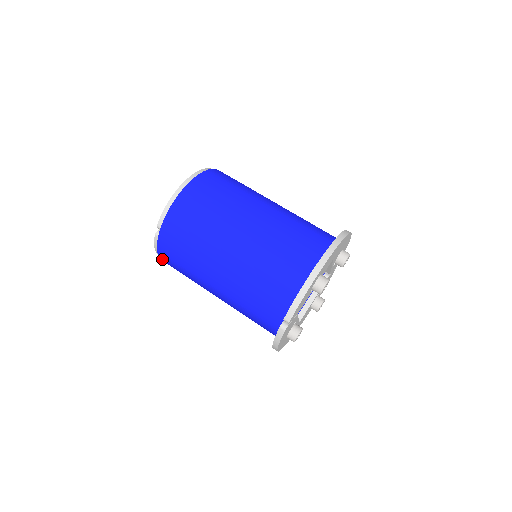
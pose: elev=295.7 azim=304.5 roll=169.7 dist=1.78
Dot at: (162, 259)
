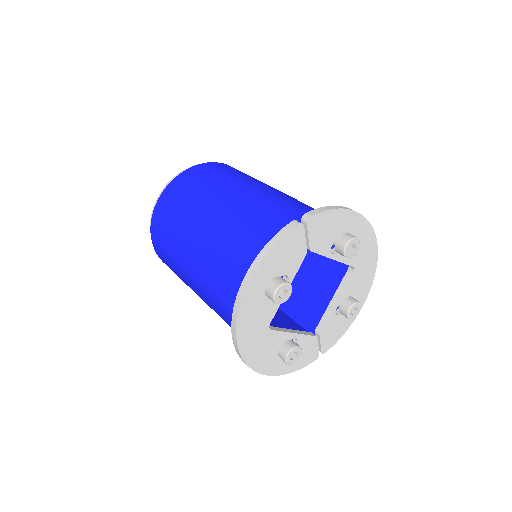
Dot at: (162, 197)
